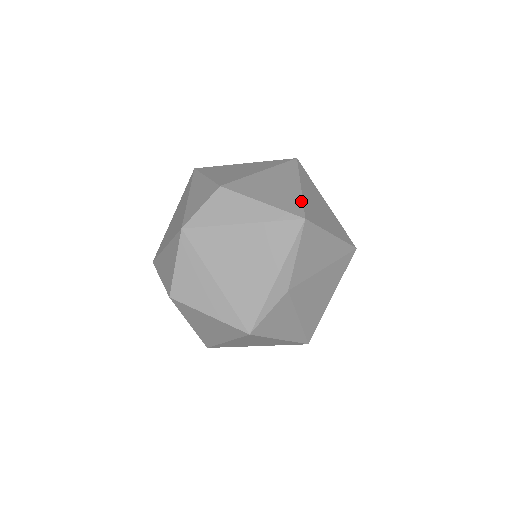
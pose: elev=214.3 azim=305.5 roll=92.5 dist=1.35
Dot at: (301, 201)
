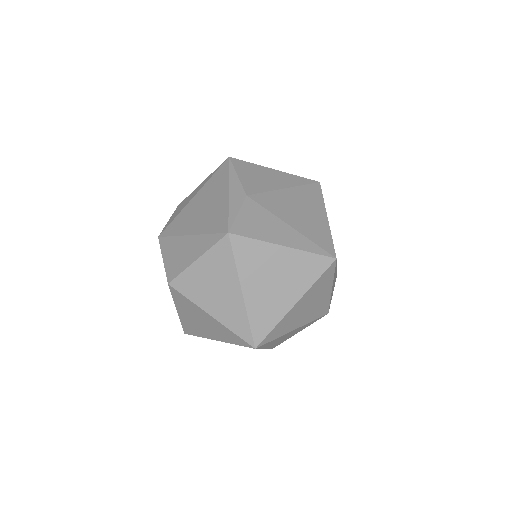
Dot at: occluded
